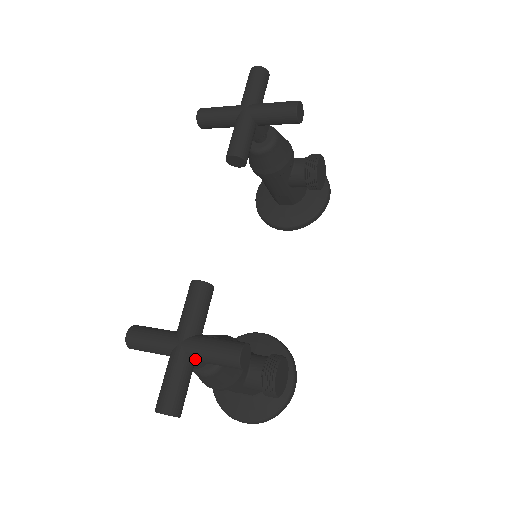
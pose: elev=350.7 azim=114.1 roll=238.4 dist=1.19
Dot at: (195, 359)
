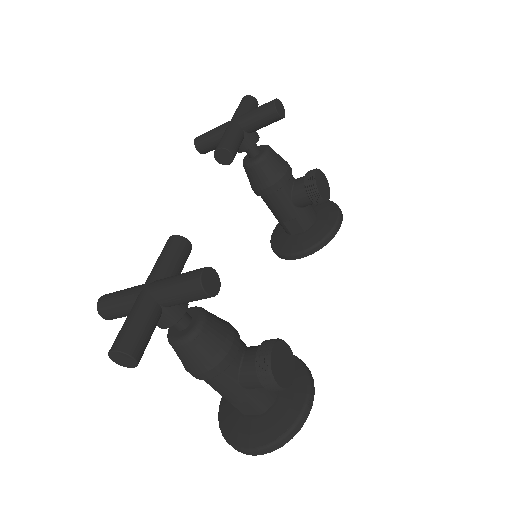
Dot at: (159, 299)
